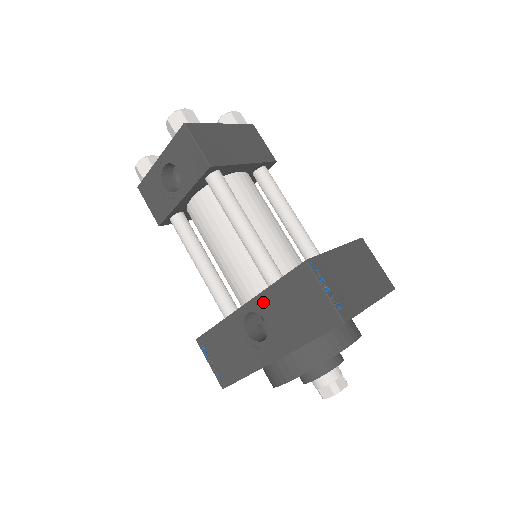
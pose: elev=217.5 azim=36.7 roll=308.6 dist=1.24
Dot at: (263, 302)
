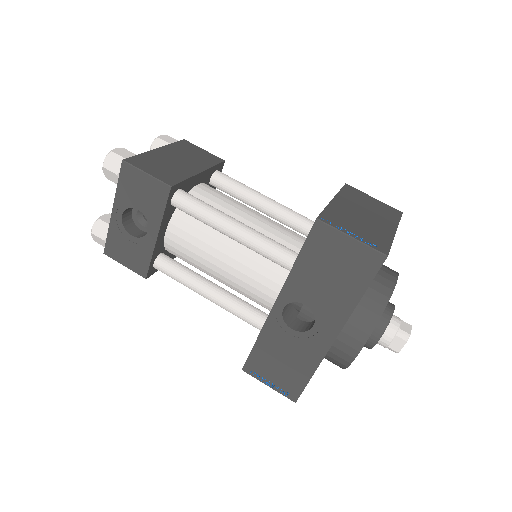
Dot at: (293, 287)
